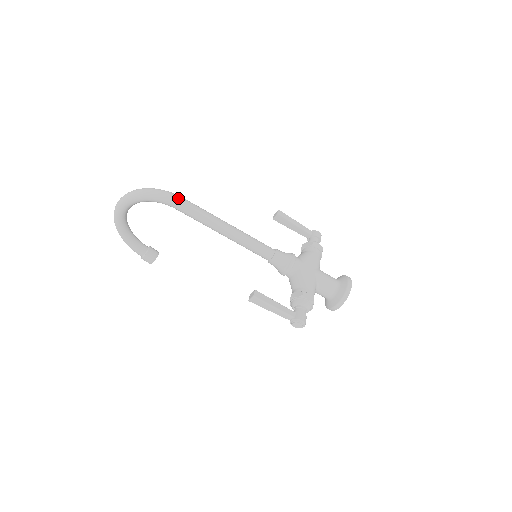
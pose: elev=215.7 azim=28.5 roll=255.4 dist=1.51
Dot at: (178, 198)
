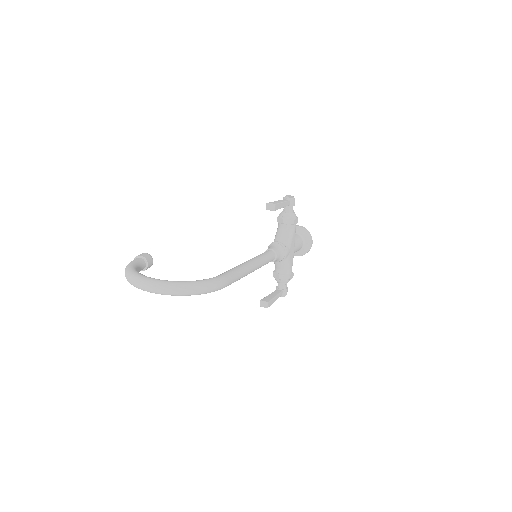
Dot at: (226, 284)
